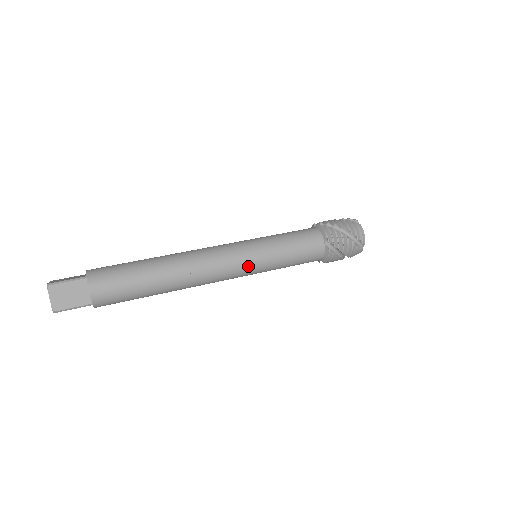
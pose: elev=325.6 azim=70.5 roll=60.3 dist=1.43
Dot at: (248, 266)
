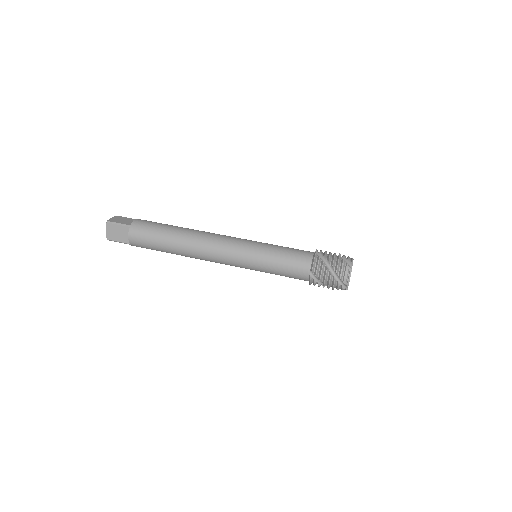
Dot at: (241, 263)
